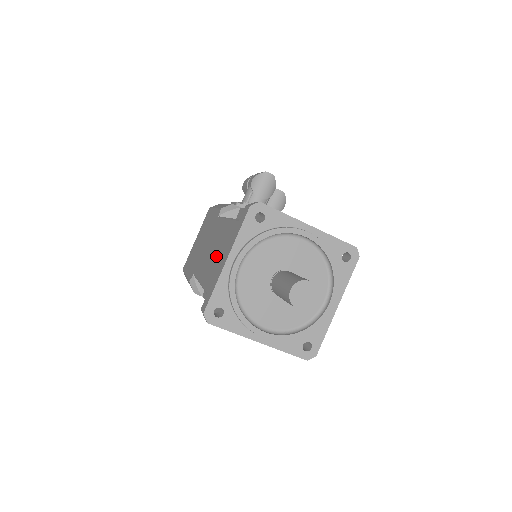
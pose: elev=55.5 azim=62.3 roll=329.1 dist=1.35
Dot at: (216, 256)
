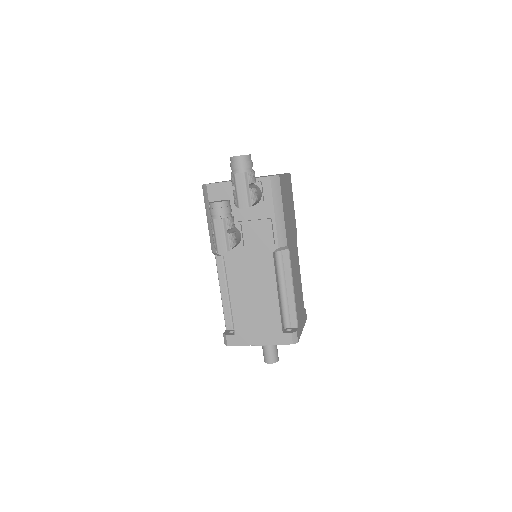
Dot at: occluded
